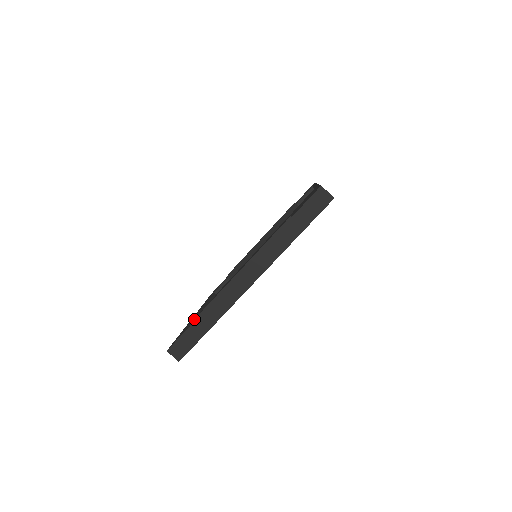
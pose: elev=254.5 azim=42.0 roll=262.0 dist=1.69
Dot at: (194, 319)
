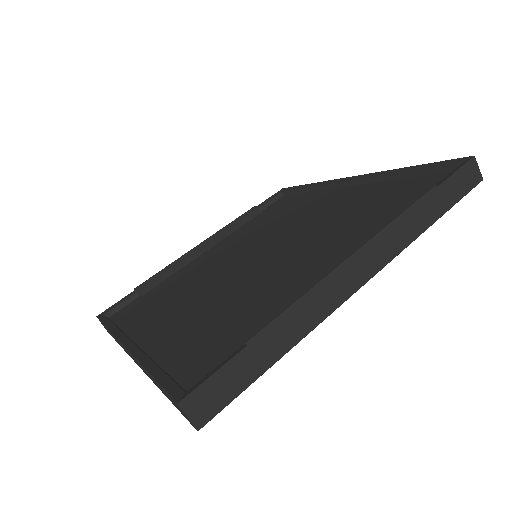
Dot at: (255, 334)
